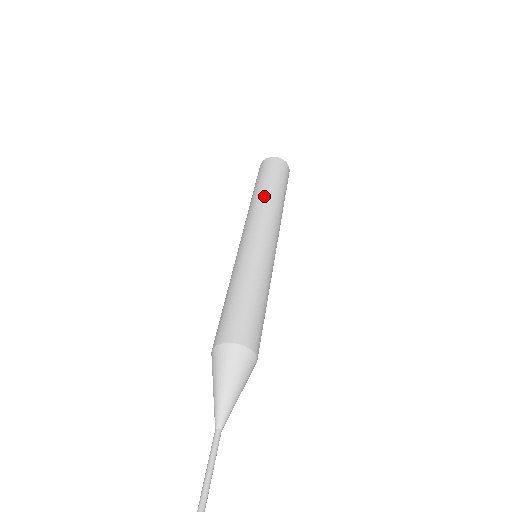
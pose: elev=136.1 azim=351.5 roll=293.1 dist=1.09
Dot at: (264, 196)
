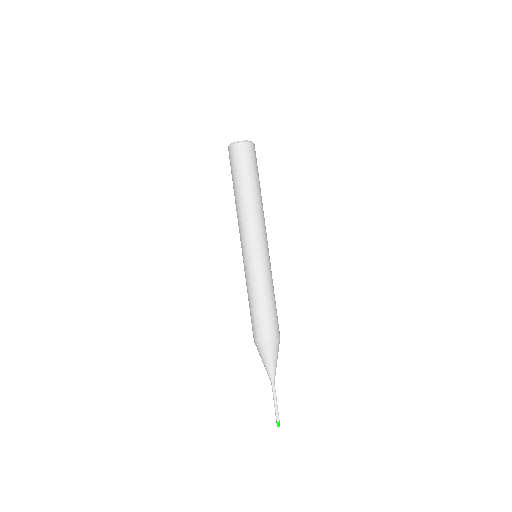
Dot at: (242, 203)
